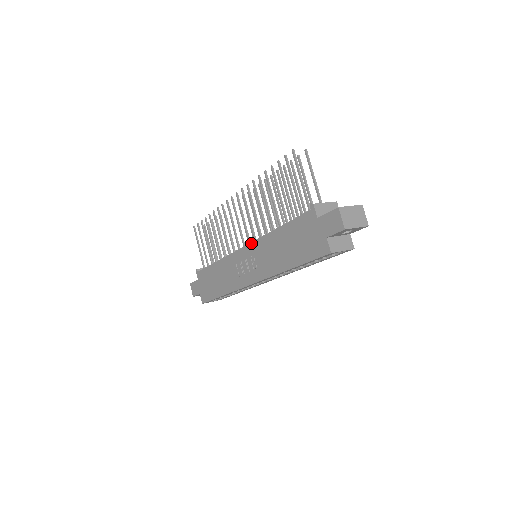
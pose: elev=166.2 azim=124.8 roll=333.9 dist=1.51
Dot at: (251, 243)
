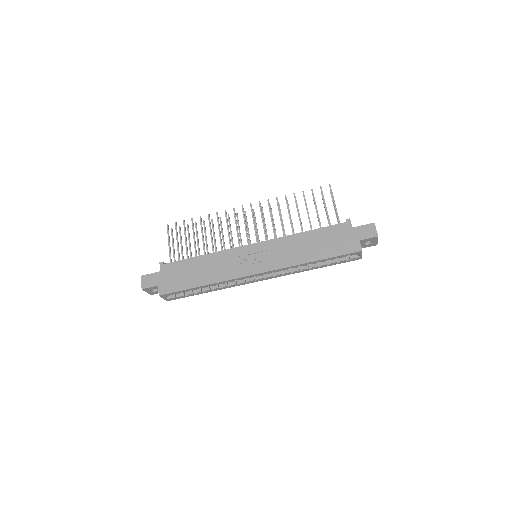
Dot at: (266, 241)
